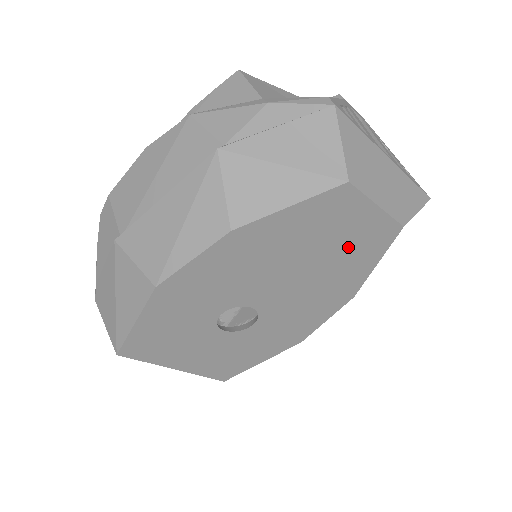
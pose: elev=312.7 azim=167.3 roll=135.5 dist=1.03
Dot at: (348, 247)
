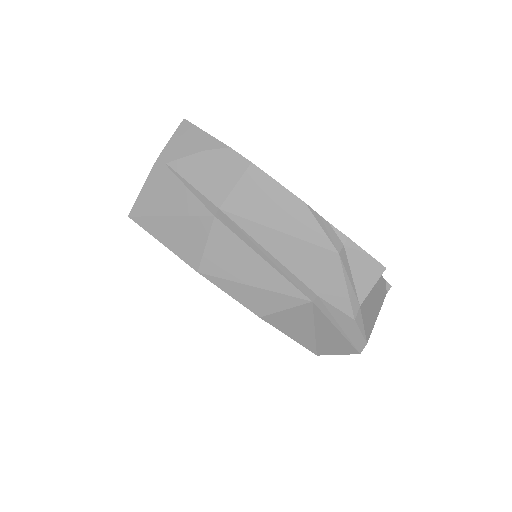
Dot at: occluded
